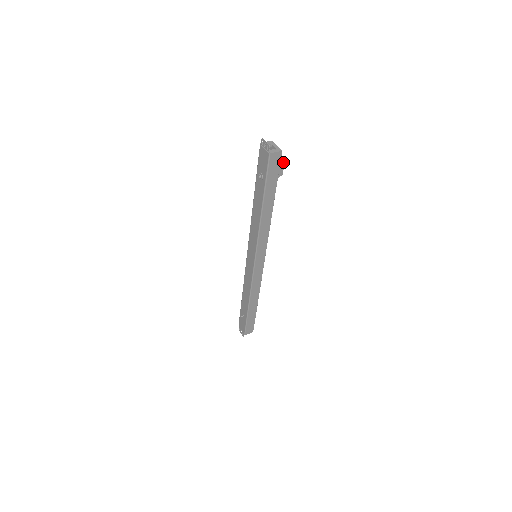
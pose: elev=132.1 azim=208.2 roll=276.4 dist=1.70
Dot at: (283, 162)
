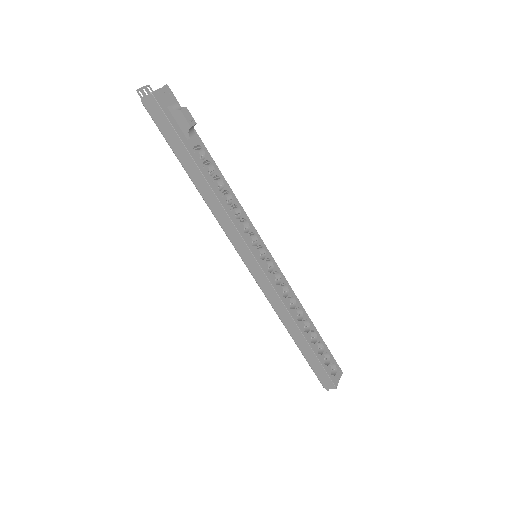
Dot at: (181, 108)
